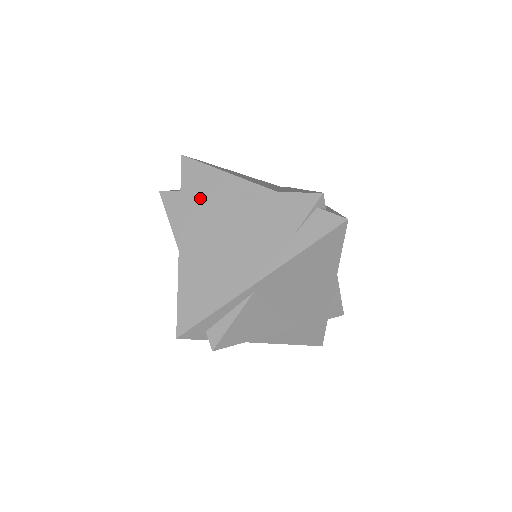
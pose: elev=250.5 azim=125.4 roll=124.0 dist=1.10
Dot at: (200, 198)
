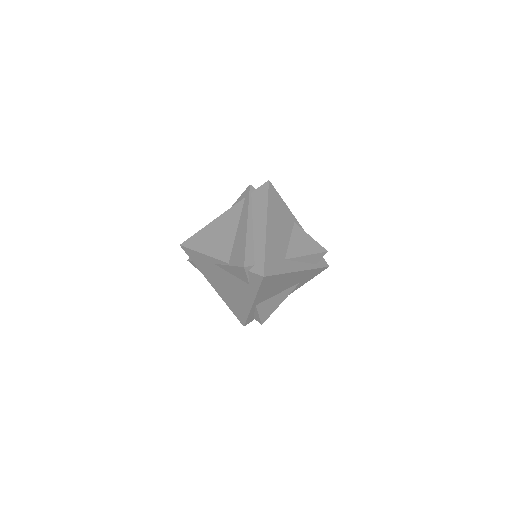
Dot at: (204, 267)
